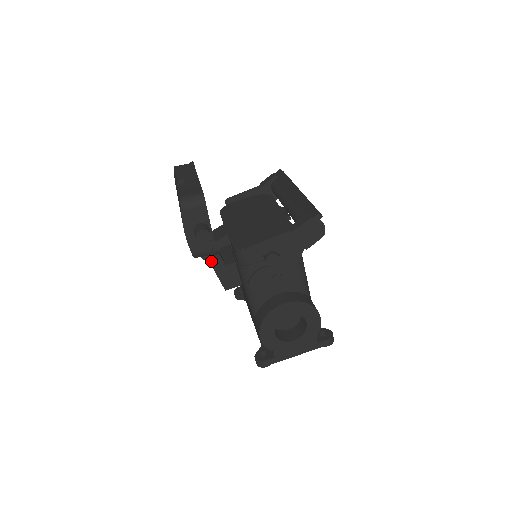
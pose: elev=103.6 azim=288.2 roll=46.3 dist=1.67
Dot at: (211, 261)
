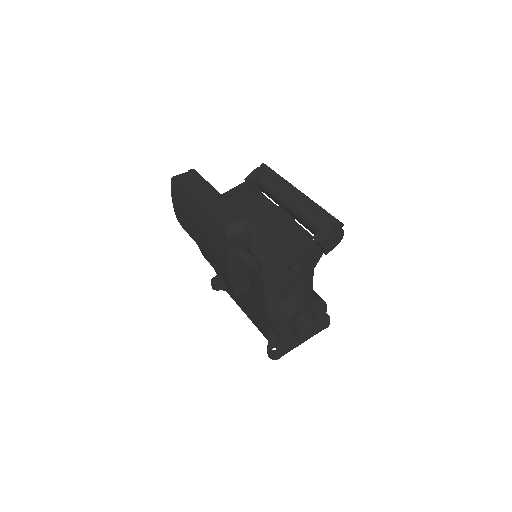
Dot at: occluded
